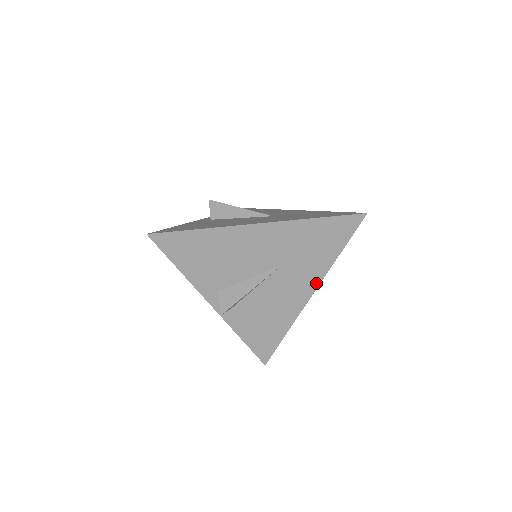
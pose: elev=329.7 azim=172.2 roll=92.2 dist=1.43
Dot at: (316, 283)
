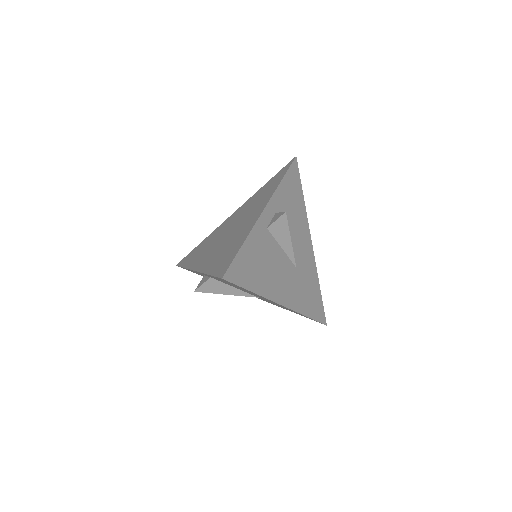
Dot at: occluded
